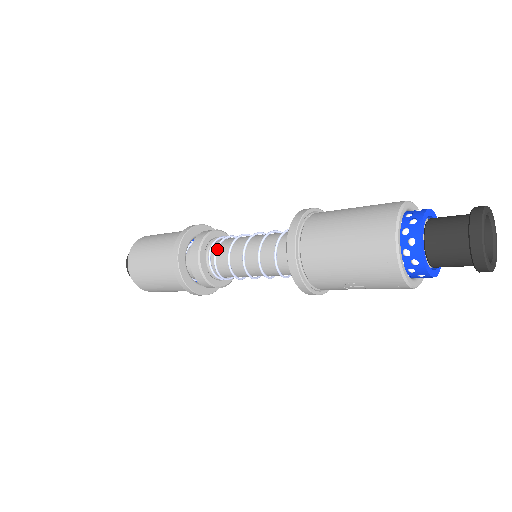
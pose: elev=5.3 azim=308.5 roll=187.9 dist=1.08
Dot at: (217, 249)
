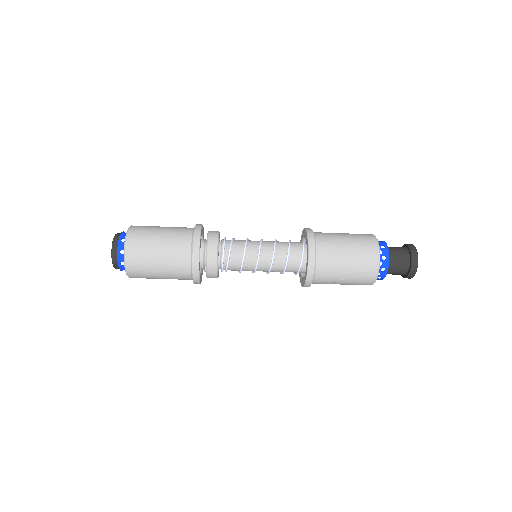
Dot at: (231, 247)
